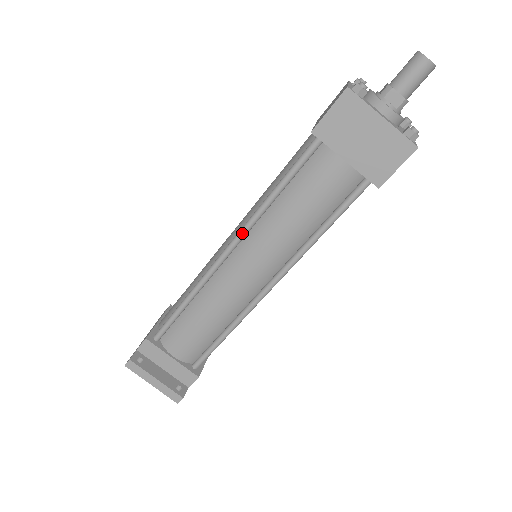
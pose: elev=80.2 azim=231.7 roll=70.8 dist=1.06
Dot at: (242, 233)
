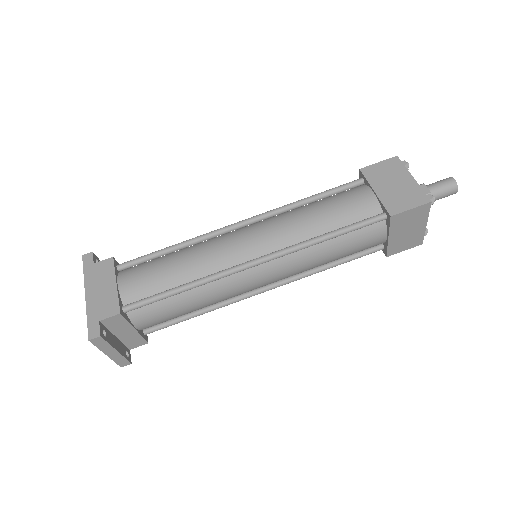
Dot at: (283, 255)
